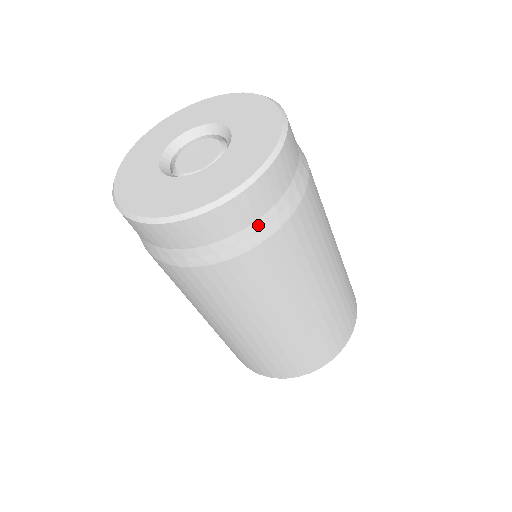
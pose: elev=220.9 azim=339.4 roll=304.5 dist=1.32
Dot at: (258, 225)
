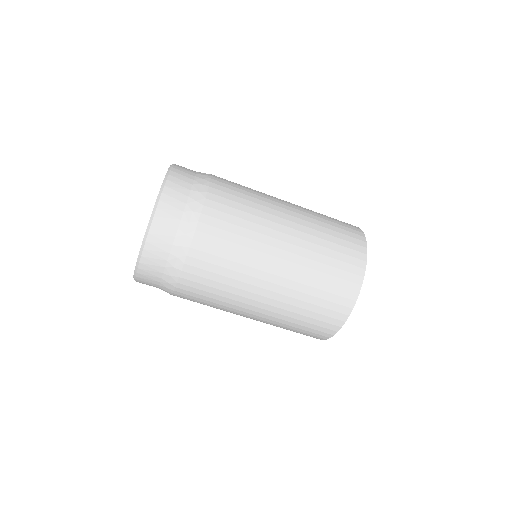
Dot at: (169, 268)
